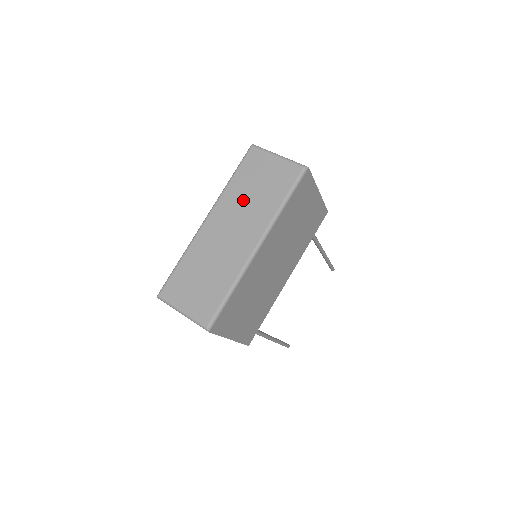
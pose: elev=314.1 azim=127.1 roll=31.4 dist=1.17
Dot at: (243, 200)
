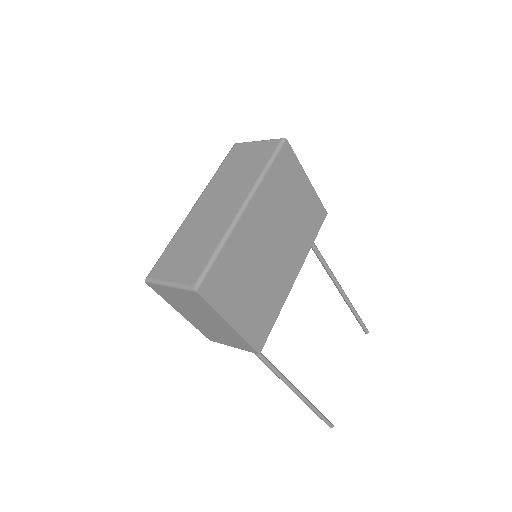
Dot at: (228, 180)
